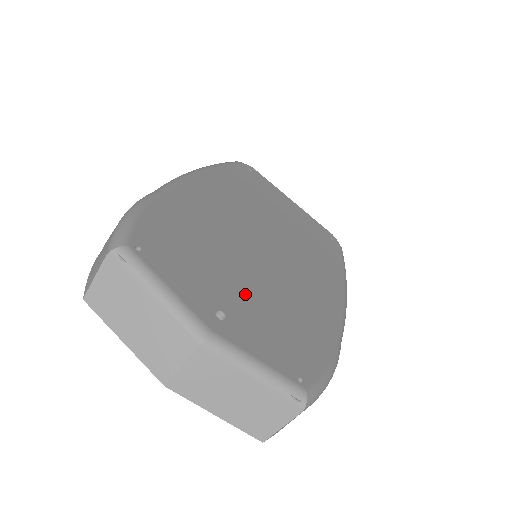
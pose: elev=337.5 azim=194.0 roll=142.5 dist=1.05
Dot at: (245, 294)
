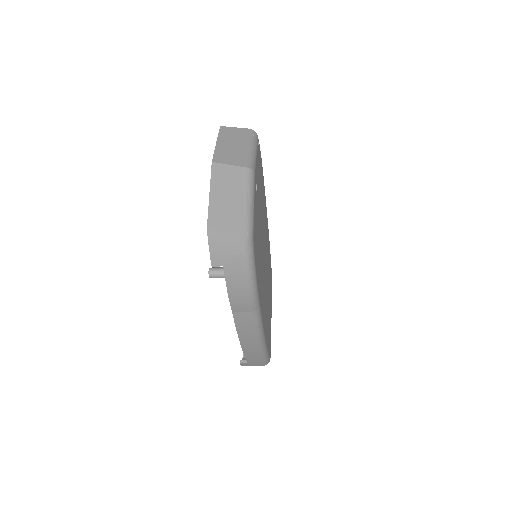
Dot at: (259, 217)
